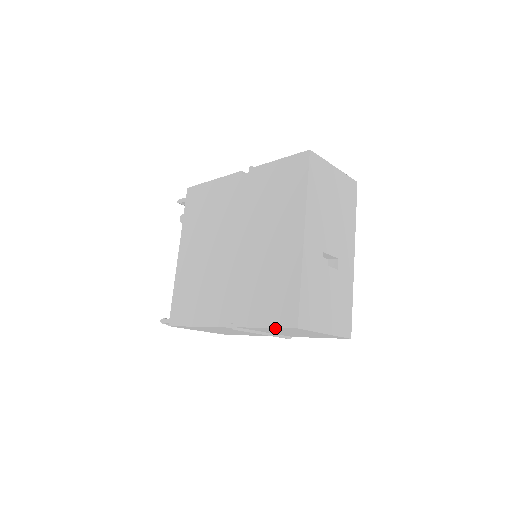
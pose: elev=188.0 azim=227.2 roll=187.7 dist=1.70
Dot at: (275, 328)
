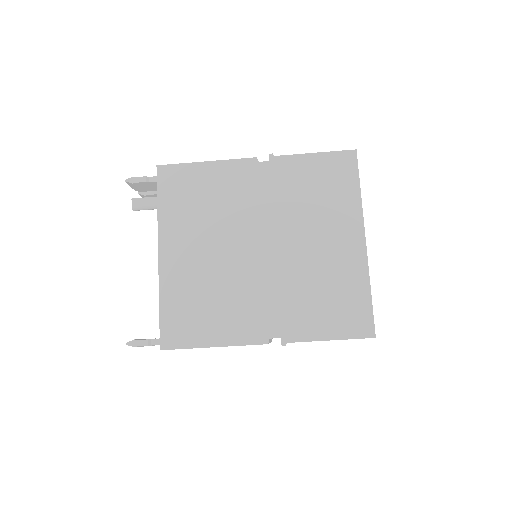
Dot at: (341, 339)
